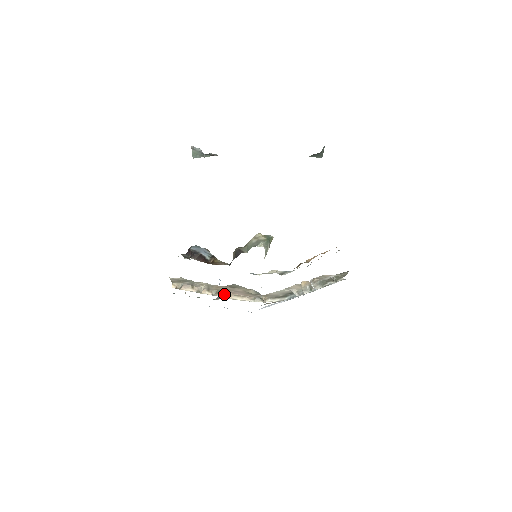
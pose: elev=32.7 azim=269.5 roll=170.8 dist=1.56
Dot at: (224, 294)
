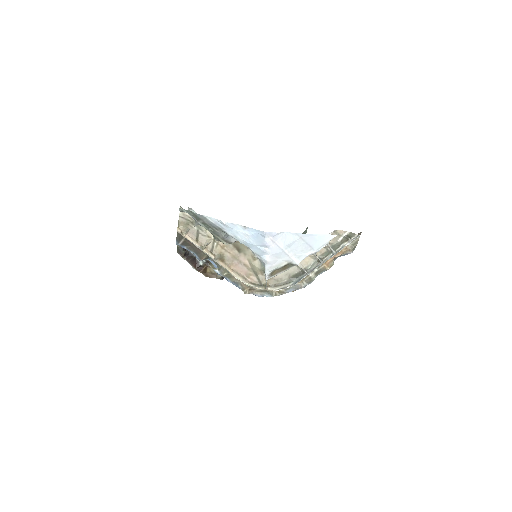
Dot at: (226, 265)
